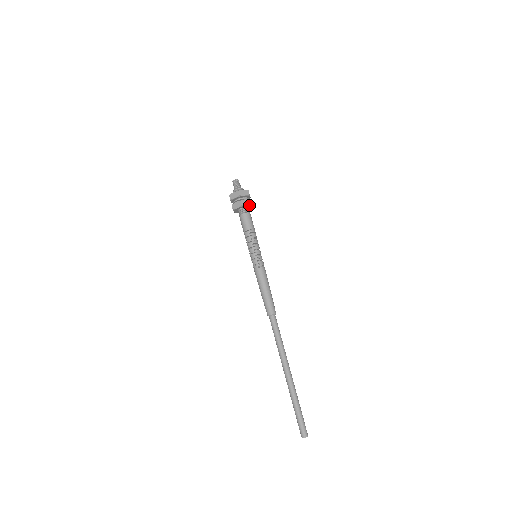
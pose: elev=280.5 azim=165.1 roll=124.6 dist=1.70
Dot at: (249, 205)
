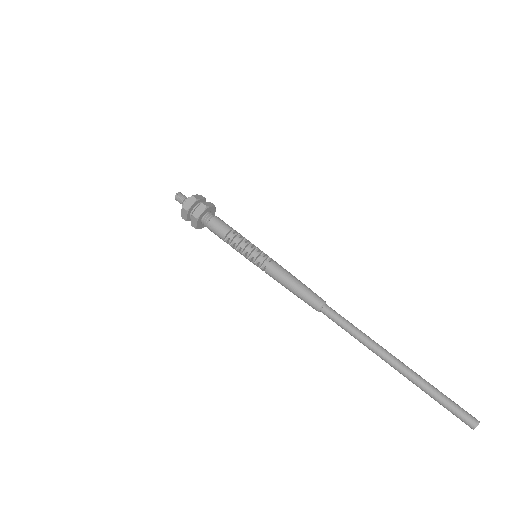
Dot at: (213, 207)
